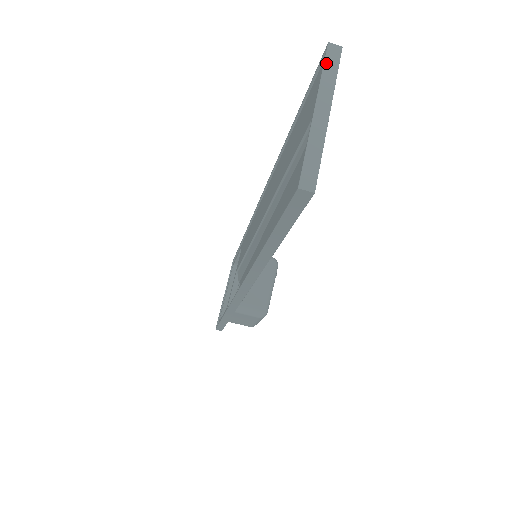
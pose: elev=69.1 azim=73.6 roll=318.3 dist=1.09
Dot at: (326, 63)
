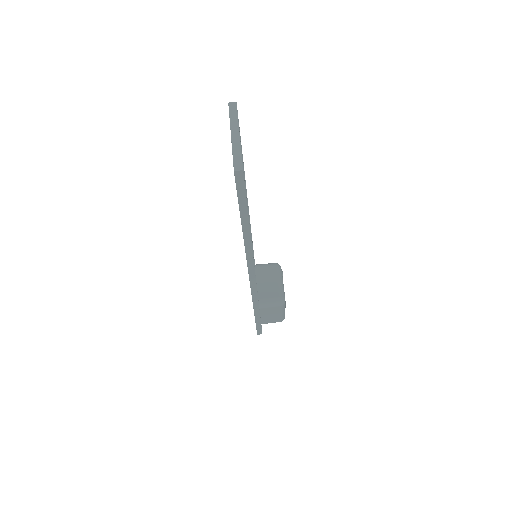
Dot at: (230, 112)
